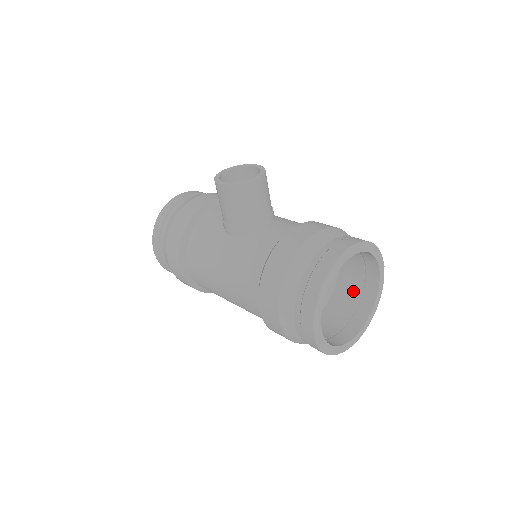
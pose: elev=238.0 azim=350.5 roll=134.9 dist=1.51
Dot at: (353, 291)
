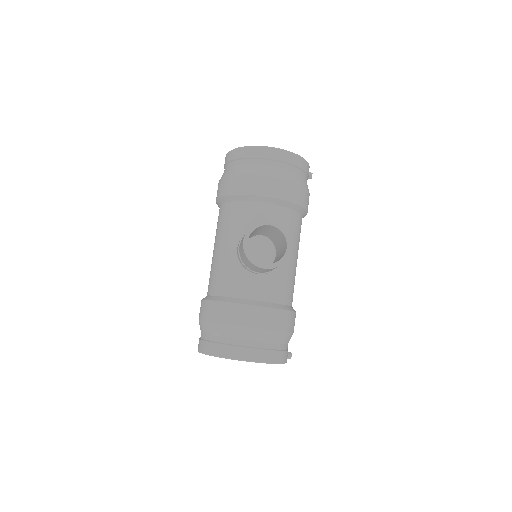
Dot at: occluded
